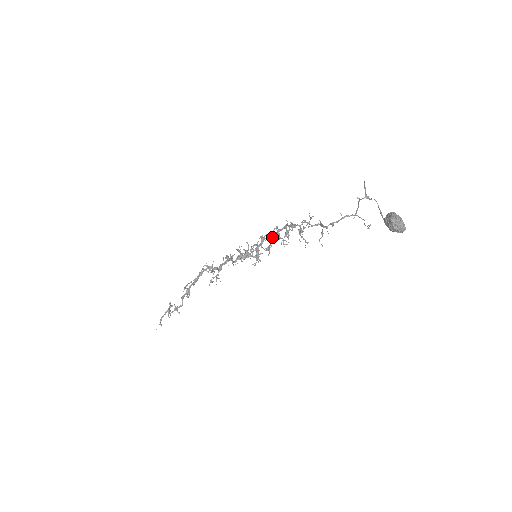
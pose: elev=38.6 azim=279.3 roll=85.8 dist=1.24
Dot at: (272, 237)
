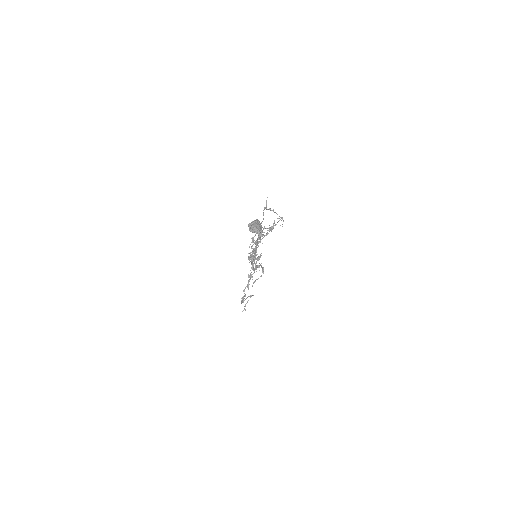
Dot at: (255, 242)
